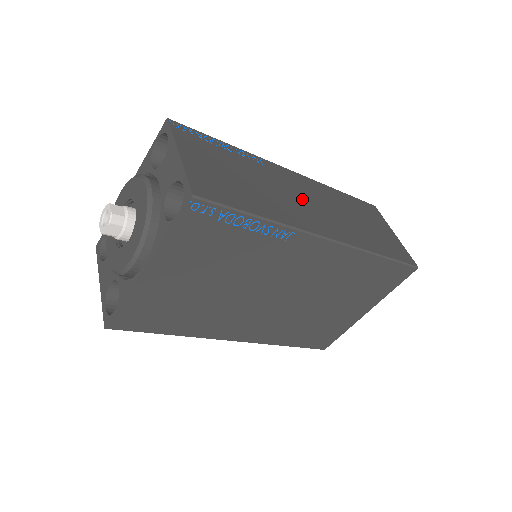
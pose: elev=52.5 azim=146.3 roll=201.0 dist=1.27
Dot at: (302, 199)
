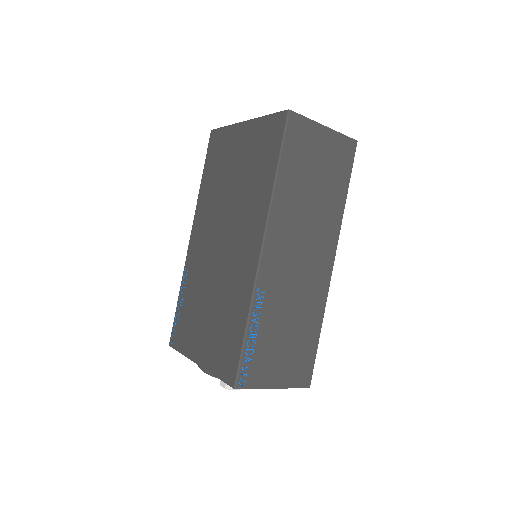
Dot at: (299, 265)
